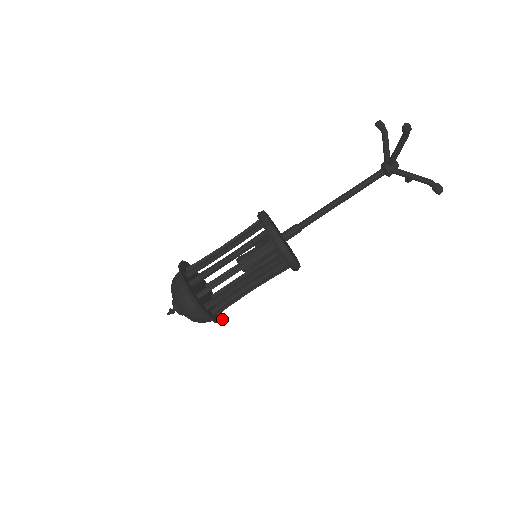
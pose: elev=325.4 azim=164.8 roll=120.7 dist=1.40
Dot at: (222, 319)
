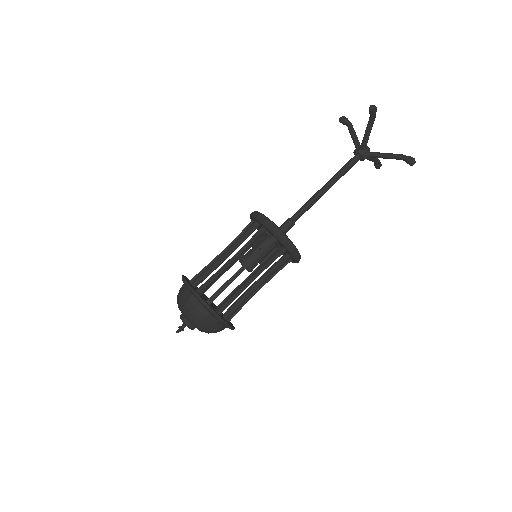
Dot at: (233, 326)
